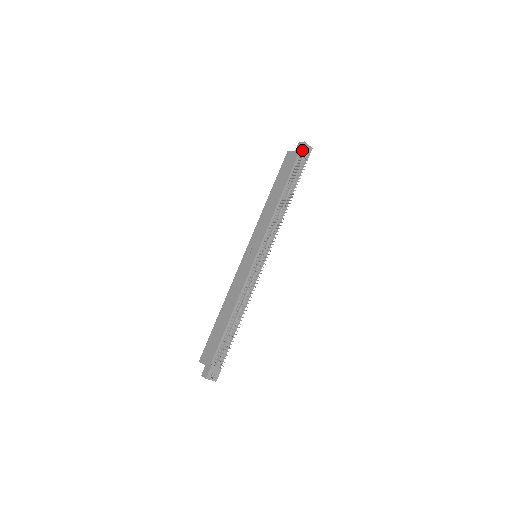
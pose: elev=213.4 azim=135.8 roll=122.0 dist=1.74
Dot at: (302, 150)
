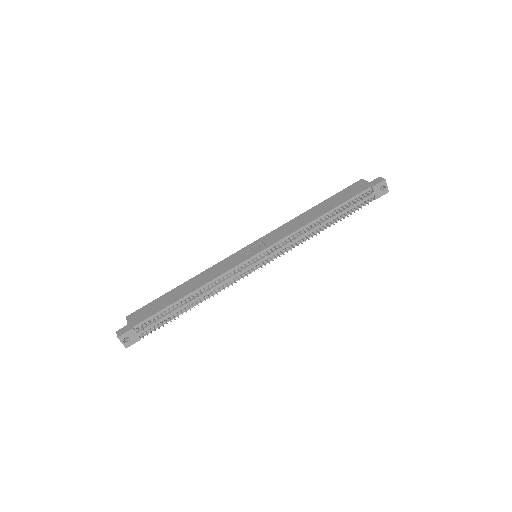
Dot at: (377, 186)
